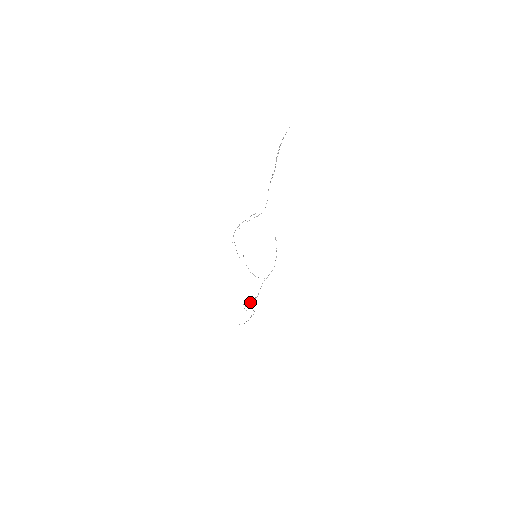
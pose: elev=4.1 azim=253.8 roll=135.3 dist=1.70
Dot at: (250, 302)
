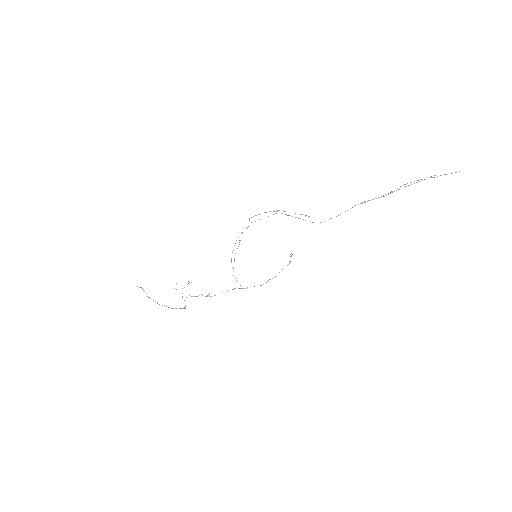
Dot at: (199, 295)
